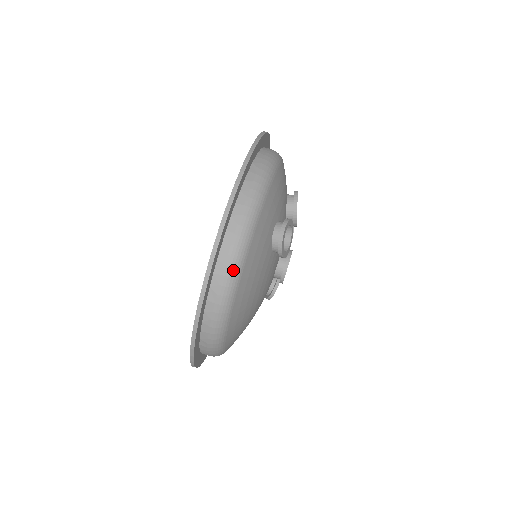
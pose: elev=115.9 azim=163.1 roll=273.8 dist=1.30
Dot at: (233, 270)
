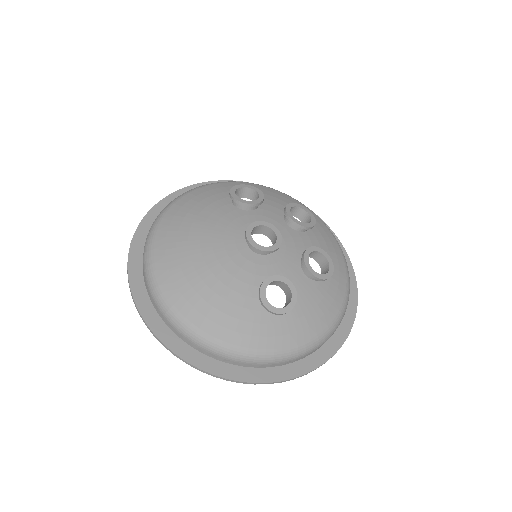
Dot at: (182, 194)
